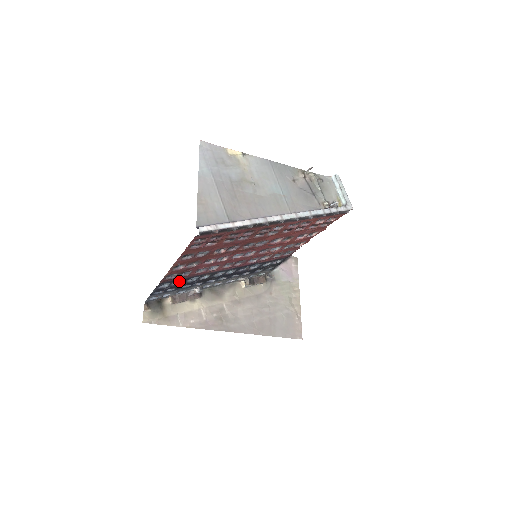
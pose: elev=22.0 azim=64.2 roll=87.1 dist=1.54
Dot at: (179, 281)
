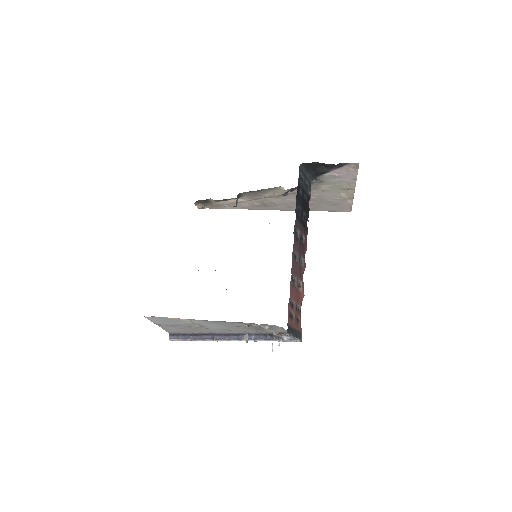
Dot at: occluded
